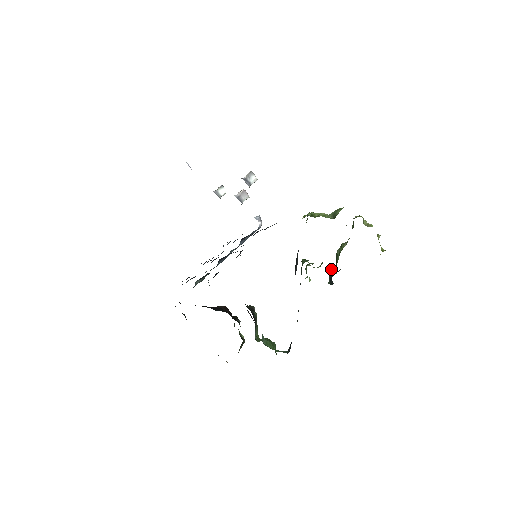
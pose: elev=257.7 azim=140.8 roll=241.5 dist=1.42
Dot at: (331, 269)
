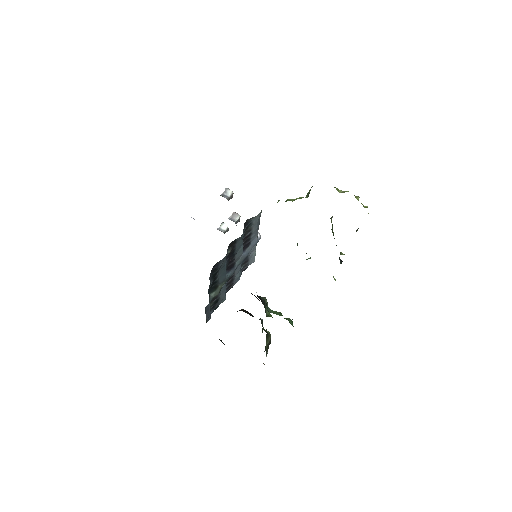
Dot at: occluded
